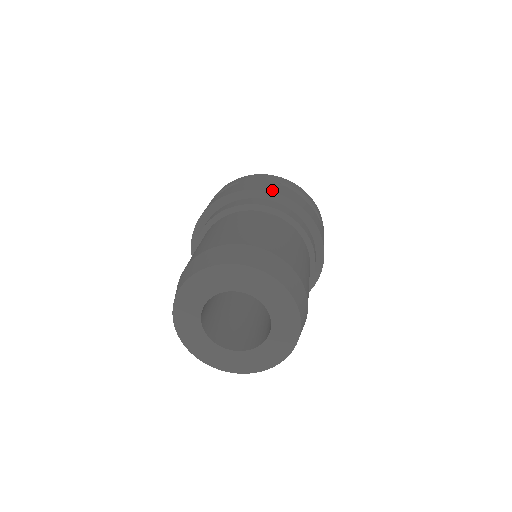
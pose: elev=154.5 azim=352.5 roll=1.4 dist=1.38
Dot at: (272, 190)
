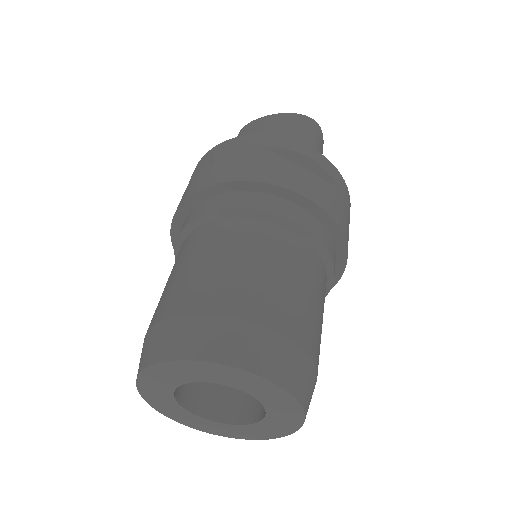
Dot at: (250, 176)
